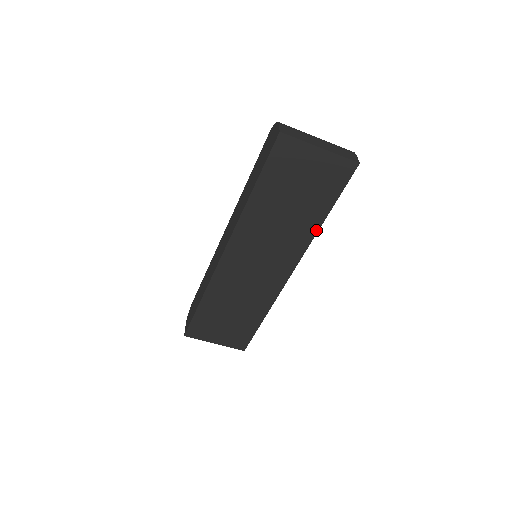
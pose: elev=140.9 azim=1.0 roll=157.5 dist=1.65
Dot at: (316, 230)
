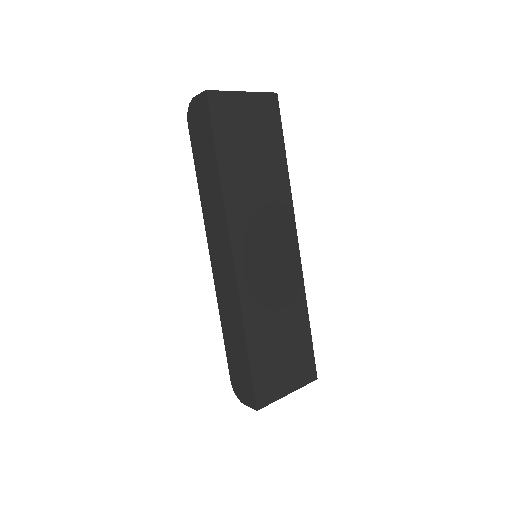
Dot at: (287, 180)
